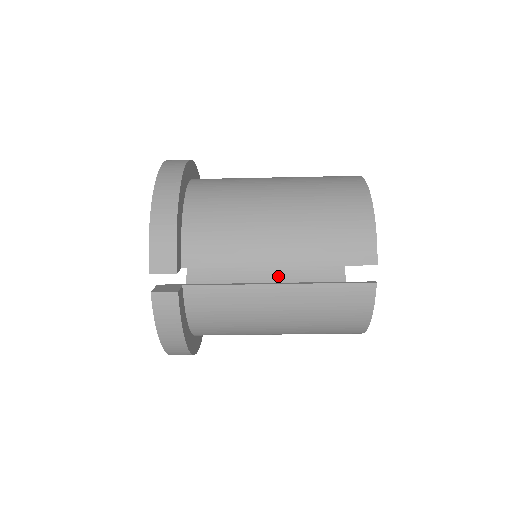
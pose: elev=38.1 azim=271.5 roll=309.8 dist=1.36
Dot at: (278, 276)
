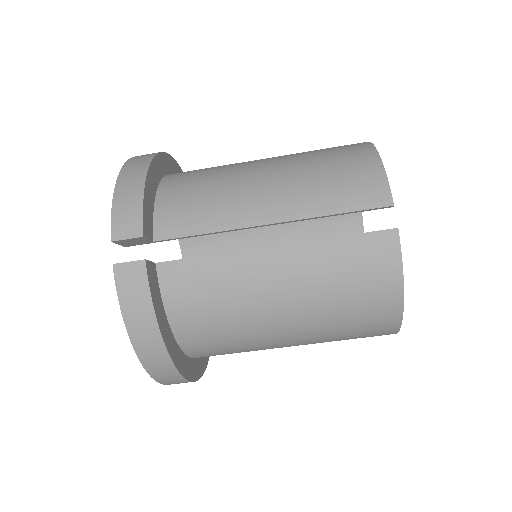
Dot at: occluded
